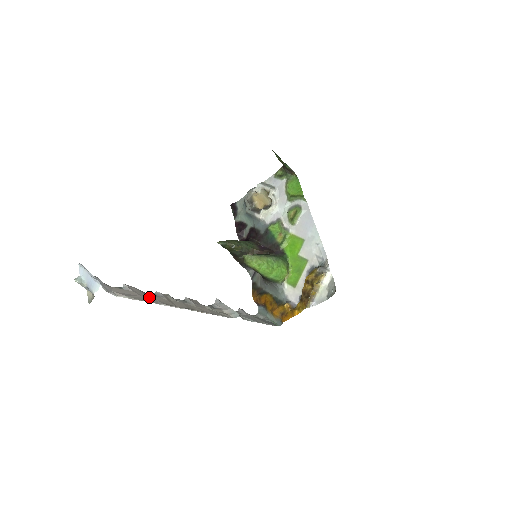
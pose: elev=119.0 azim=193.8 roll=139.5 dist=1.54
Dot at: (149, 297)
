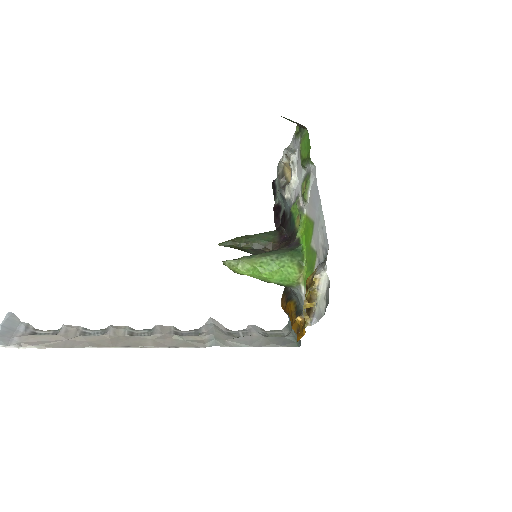
Dot at: (78, 339)
